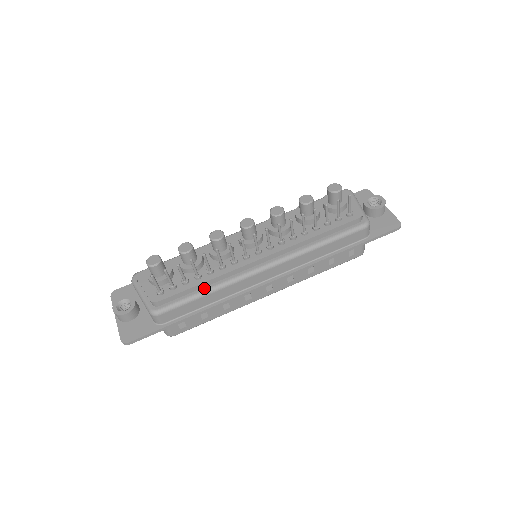
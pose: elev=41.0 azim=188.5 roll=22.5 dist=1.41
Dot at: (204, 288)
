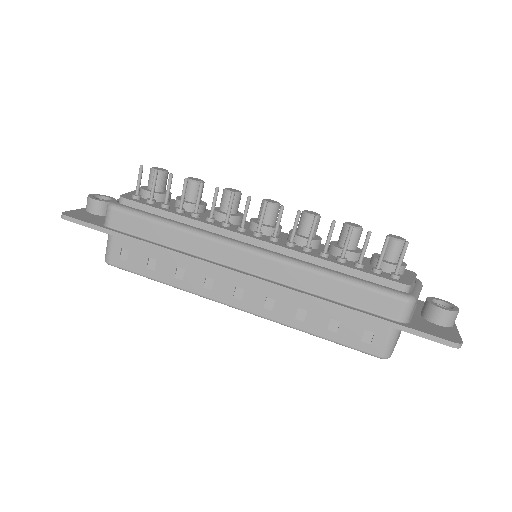
Dot at: (173, 220)
